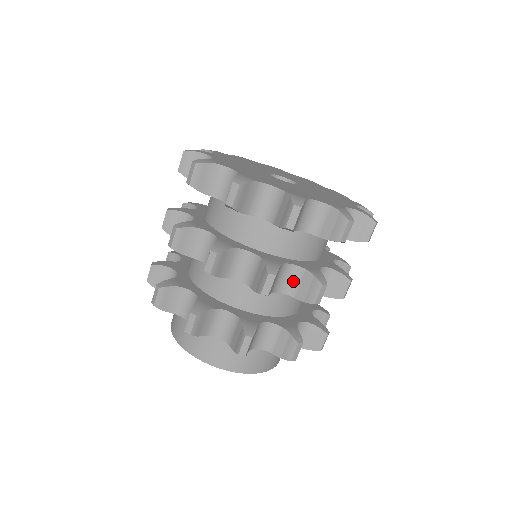
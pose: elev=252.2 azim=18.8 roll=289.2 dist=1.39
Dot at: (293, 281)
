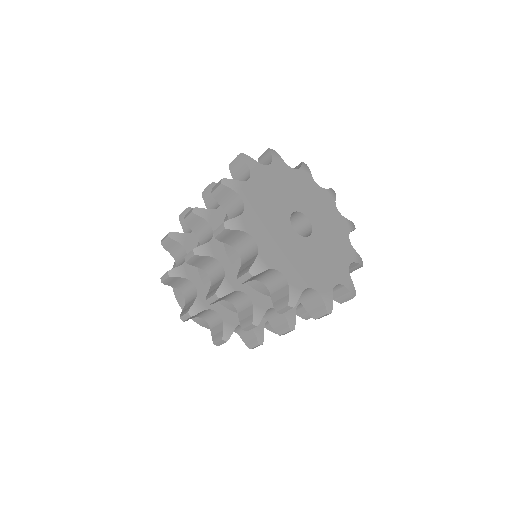
Dot at: (272, 314)
